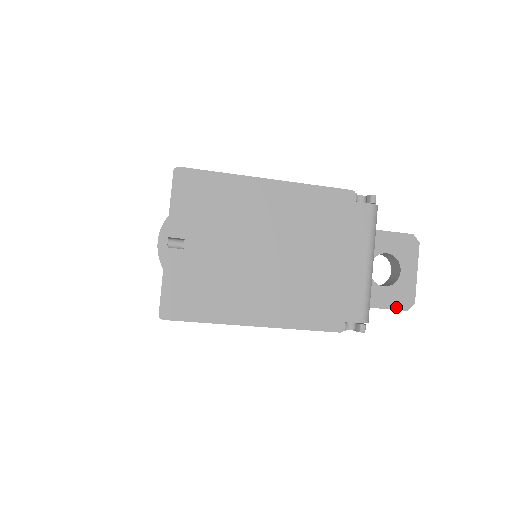
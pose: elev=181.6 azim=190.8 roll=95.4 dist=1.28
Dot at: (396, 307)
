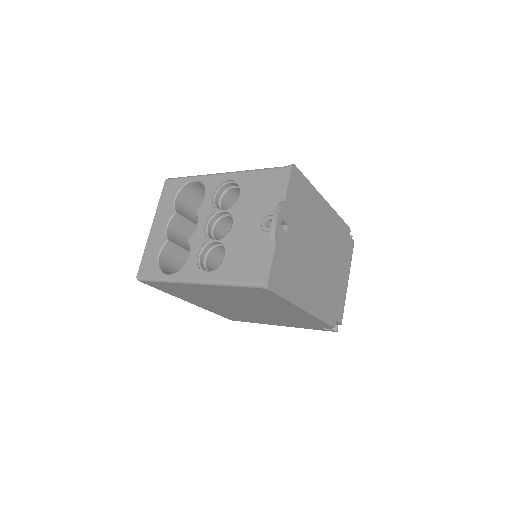
Dot at: occluded
